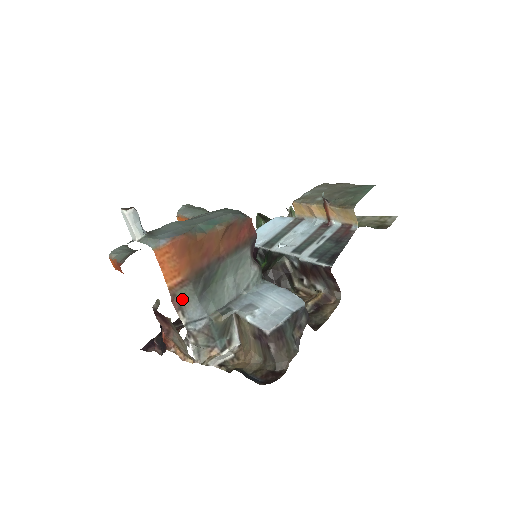
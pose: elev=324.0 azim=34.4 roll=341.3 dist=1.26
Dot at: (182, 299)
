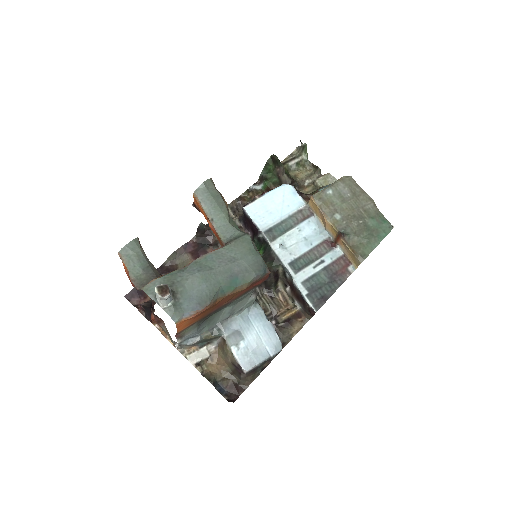
Dot at: (184, 332)
